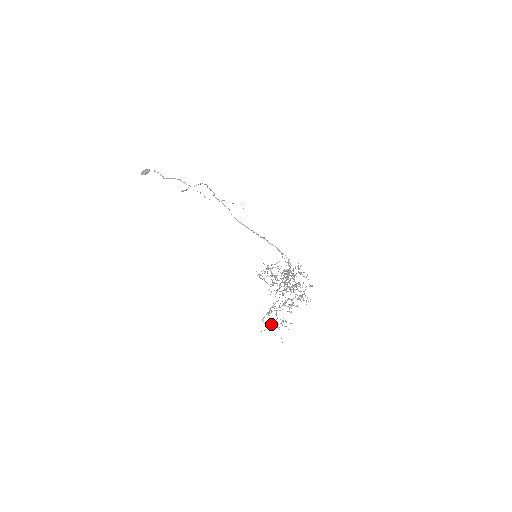
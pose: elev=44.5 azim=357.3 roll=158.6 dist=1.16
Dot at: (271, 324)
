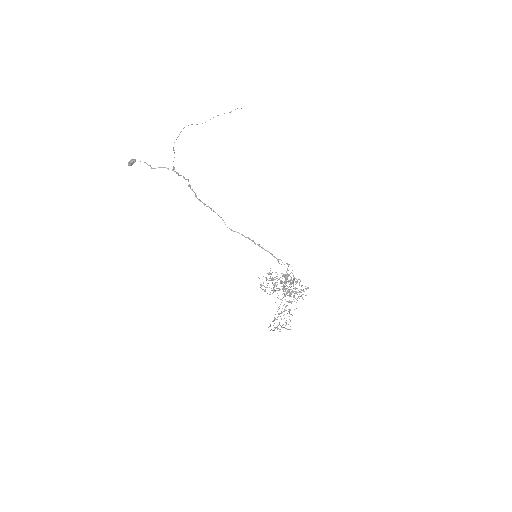
Dot at: (277, 326)
